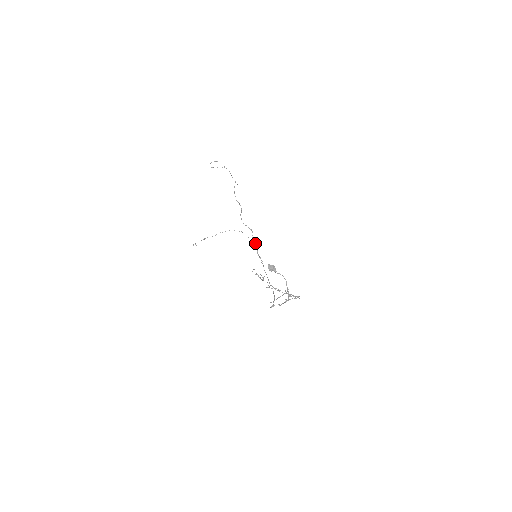
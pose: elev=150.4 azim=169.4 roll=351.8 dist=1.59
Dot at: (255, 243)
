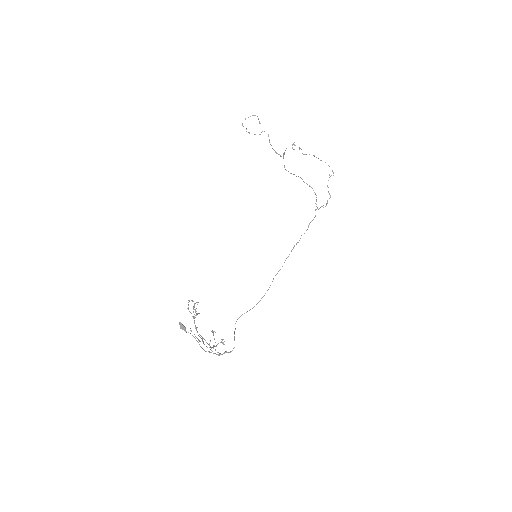
Dot at: occluded
